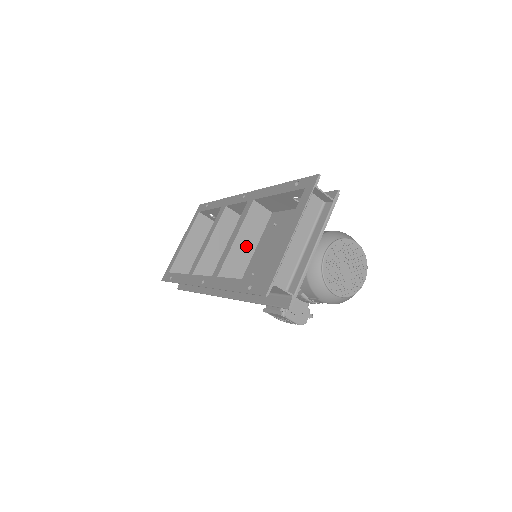
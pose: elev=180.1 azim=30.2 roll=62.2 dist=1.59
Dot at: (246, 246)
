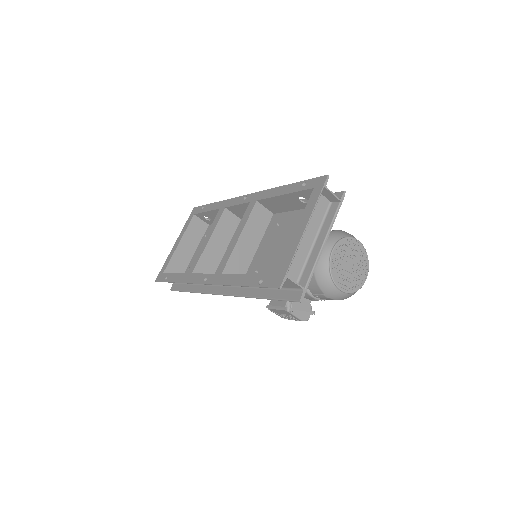
Dot at: (249, 245)
